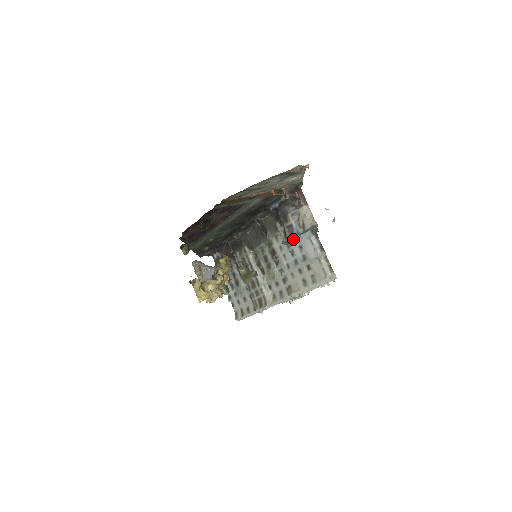
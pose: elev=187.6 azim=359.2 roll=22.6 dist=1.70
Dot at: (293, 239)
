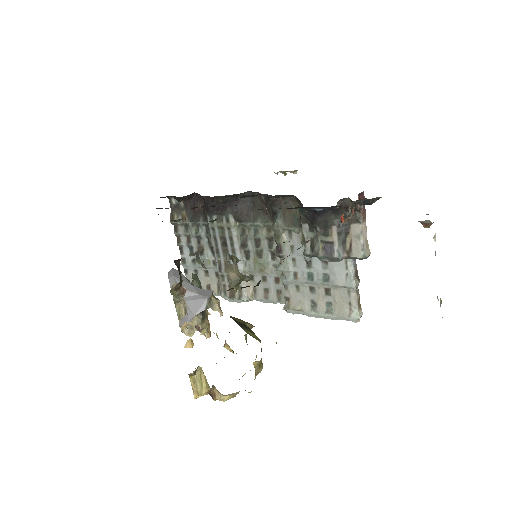
Dot at: occluded
